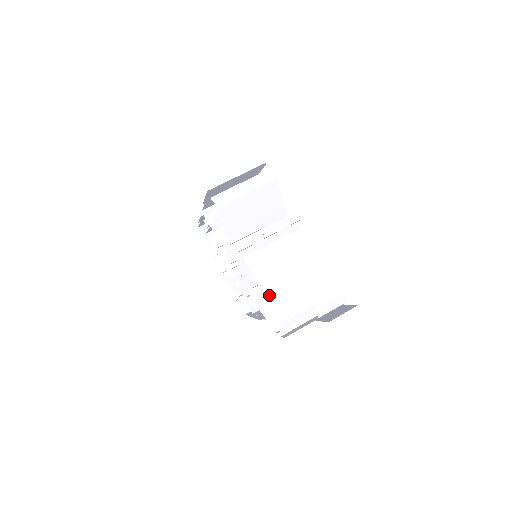
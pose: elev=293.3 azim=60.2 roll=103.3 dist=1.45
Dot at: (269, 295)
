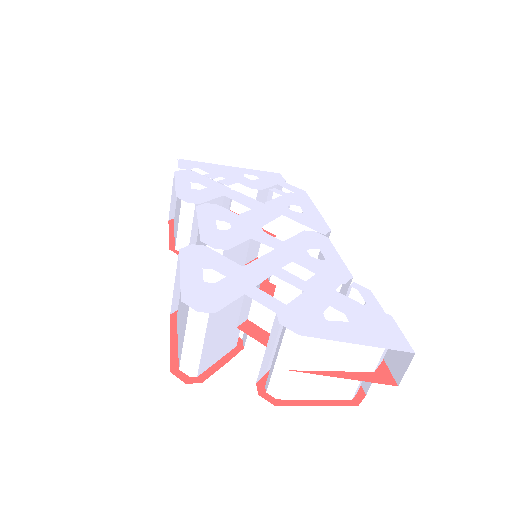
Dot at: (321, 395)
